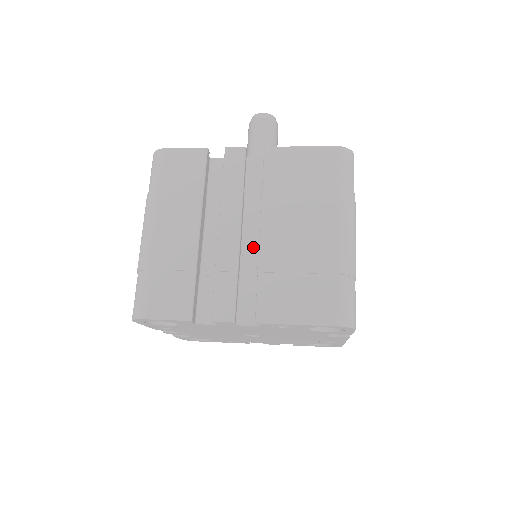
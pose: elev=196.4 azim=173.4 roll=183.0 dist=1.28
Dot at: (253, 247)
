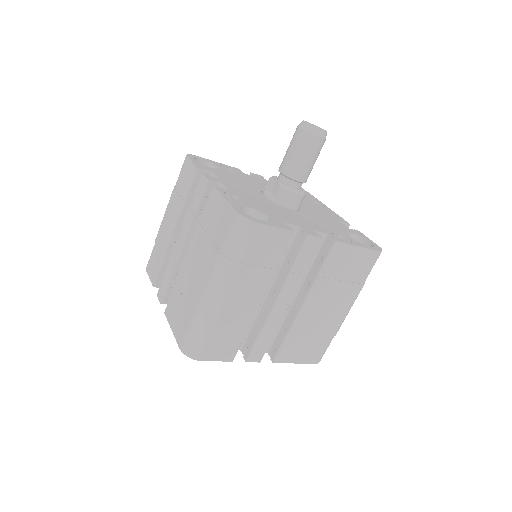
Dot at: occluded
